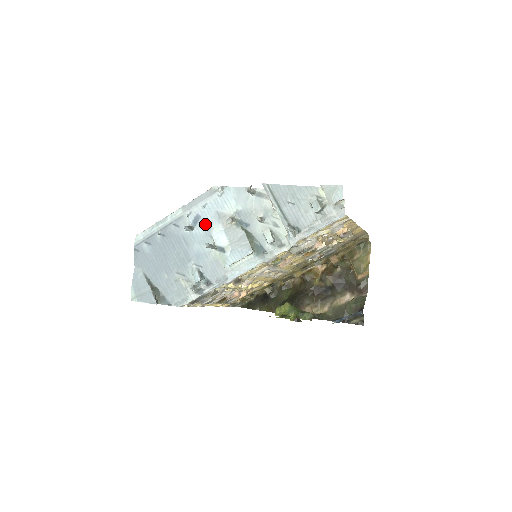
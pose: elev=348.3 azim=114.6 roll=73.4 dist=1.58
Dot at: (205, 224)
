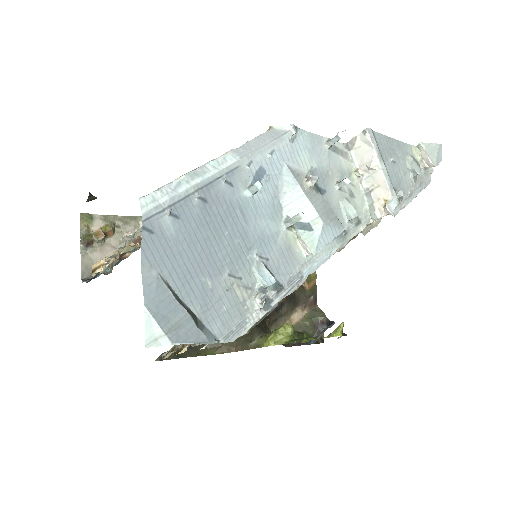
Dot at: (272, 185)
